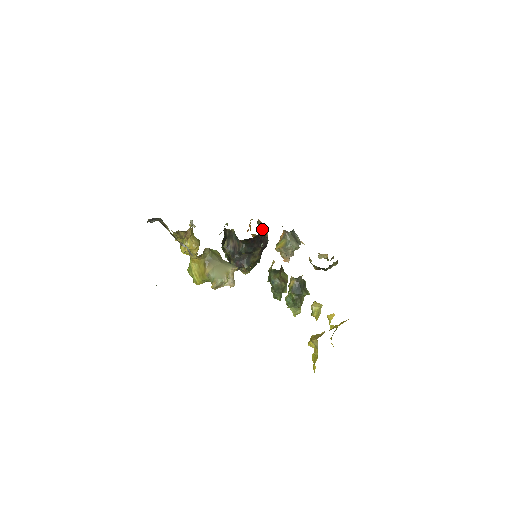
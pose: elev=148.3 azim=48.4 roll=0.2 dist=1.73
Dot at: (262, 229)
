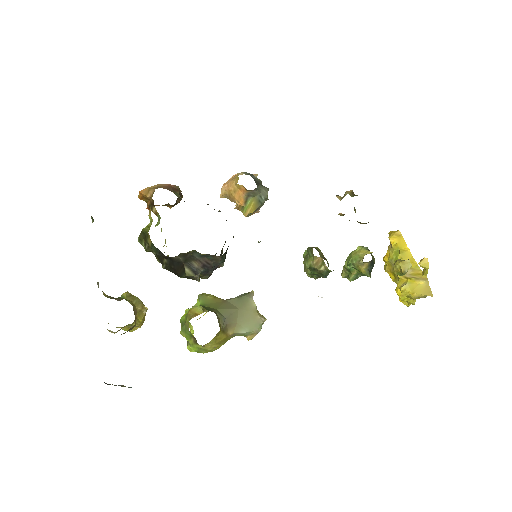
Dot at: (179, 195)
